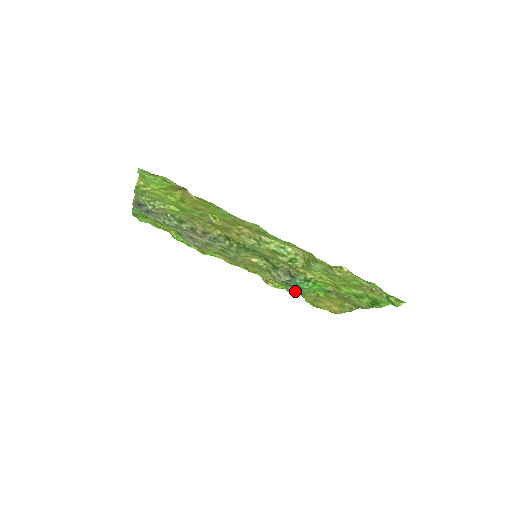
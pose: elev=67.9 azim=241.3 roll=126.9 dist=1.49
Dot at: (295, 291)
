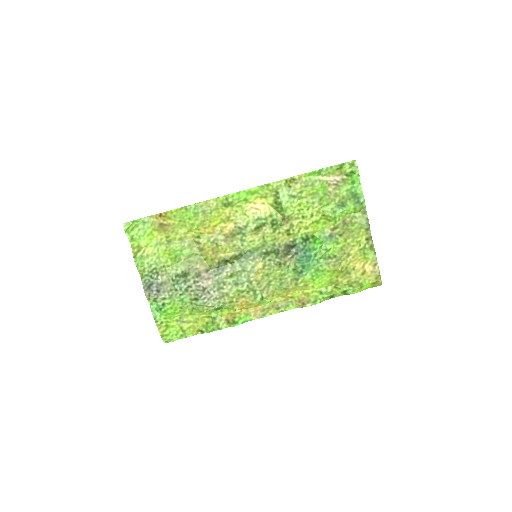
Dot at: (329, 289)
